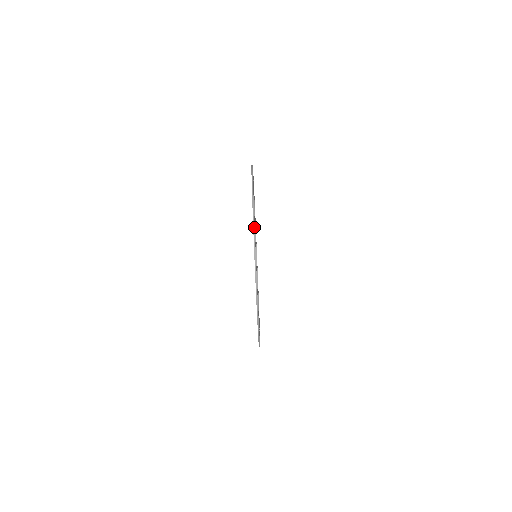
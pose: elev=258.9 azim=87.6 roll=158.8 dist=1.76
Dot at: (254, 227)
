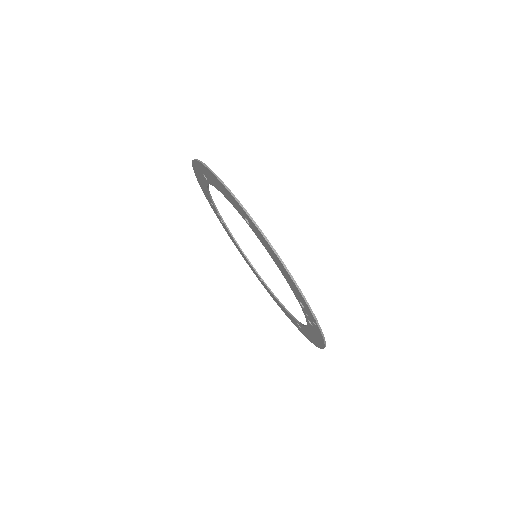
Dot at: (208, 167)
